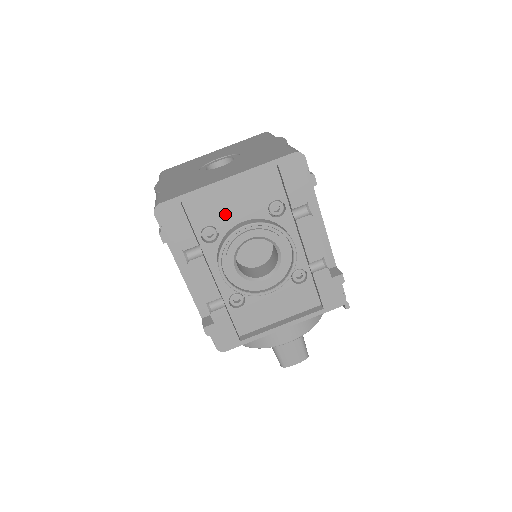
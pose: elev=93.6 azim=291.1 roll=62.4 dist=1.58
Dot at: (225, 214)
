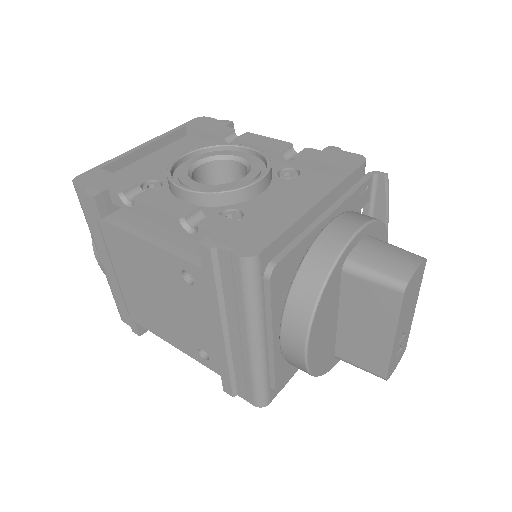
Dot at: (160, 170)
